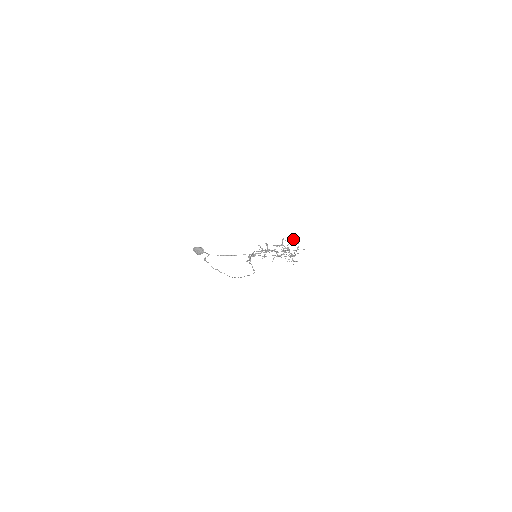
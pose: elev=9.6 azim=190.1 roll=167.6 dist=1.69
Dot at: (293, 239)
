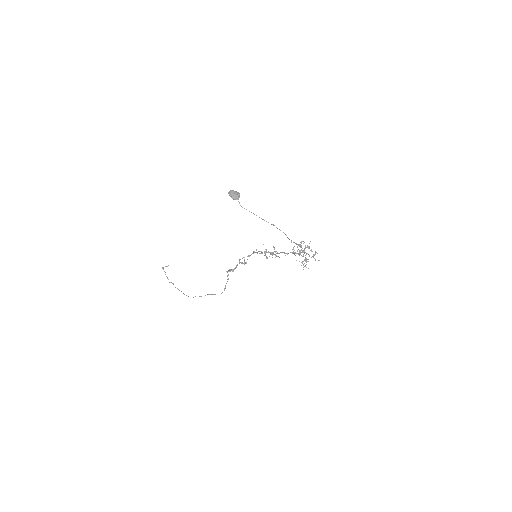
Dot at: occluded
